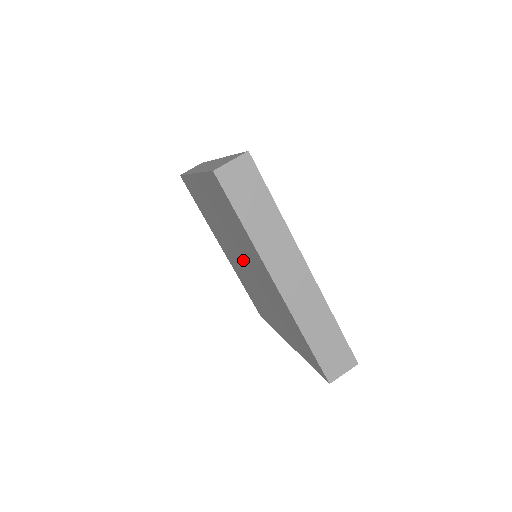
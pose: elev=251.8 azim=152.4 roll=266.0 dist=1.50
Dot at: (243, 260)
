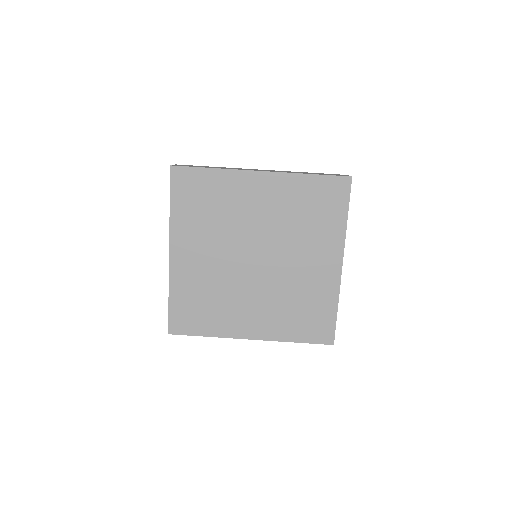
Dot at: (250, 249)
